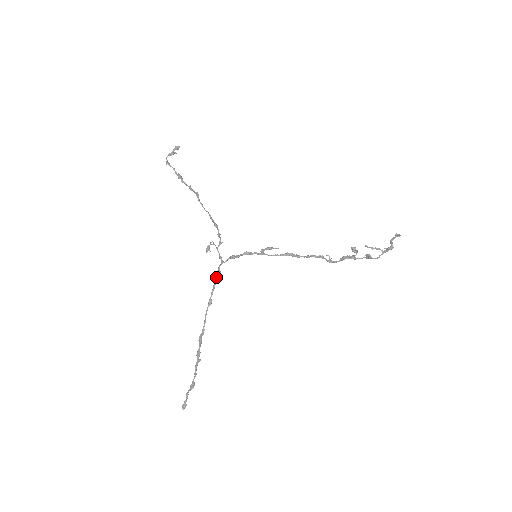
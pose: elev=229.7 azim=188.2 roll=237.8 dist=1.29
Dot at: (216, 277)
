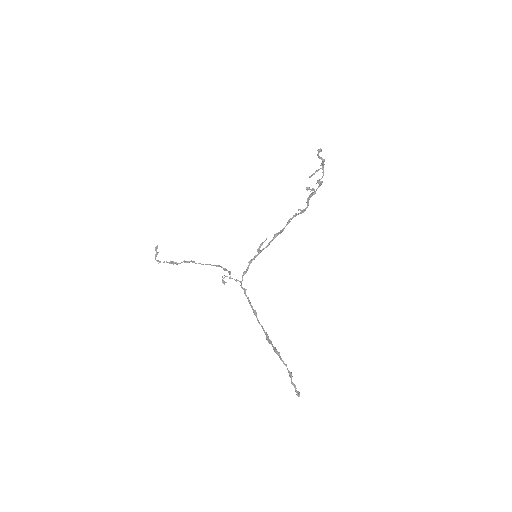
Dot at: (245, 294)
